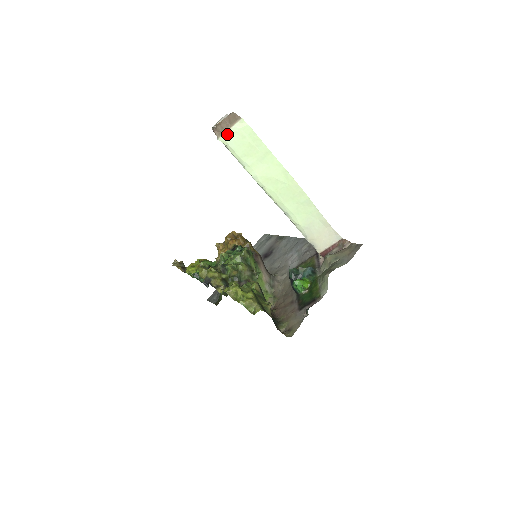
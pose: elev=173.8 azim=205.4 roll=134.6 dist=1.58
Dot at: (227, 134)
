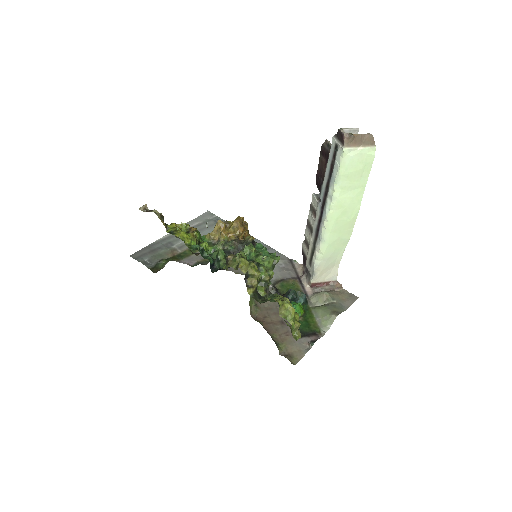
Dot at: (354, 150)
